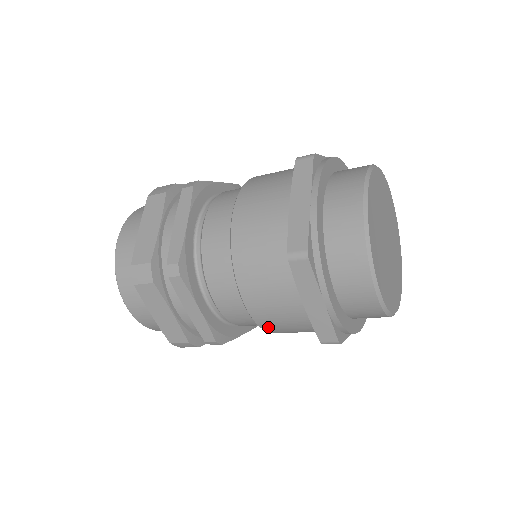
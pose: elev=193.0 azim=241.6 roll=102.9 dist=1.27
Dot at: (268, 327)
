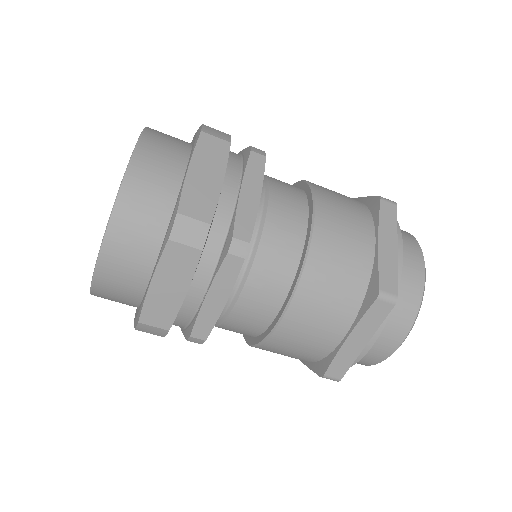
Dot at: (274, 343)
